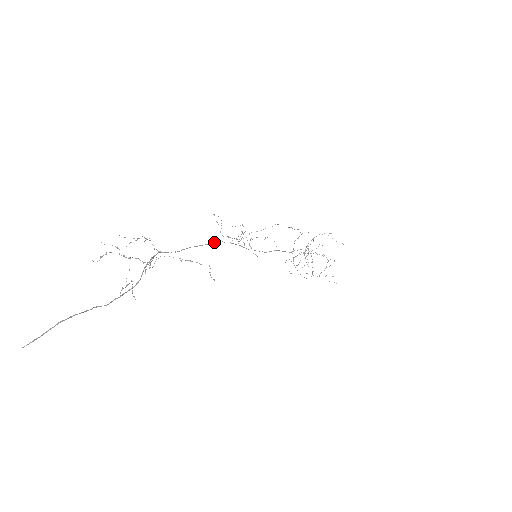
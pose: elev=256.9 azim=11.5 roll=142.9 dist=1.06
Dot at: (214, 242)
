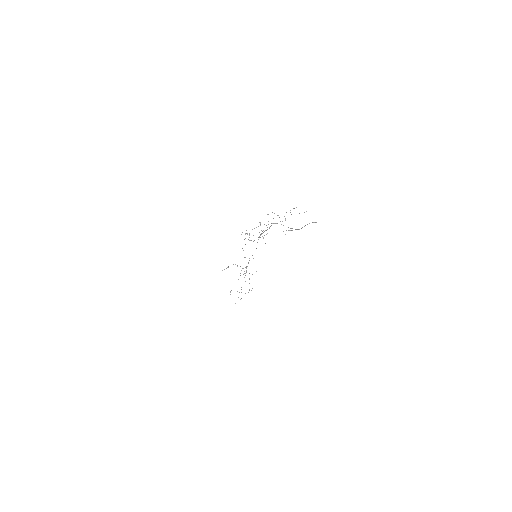
Dot at: (260, 234)
